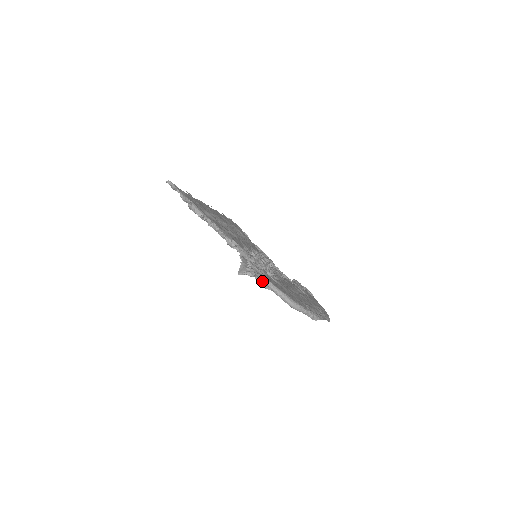
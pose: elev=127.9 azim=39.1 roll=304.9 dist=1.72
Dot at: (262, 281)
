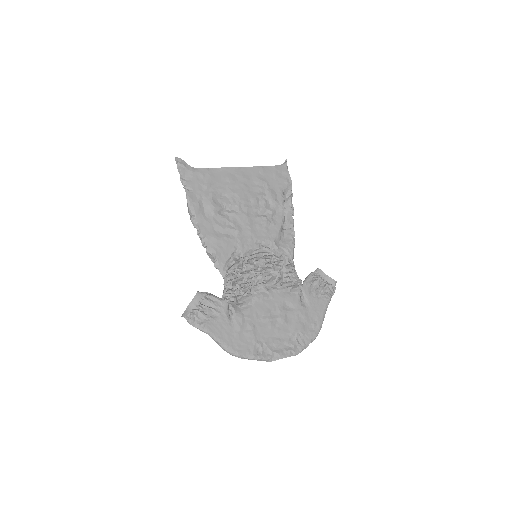
Dot at: occluded
